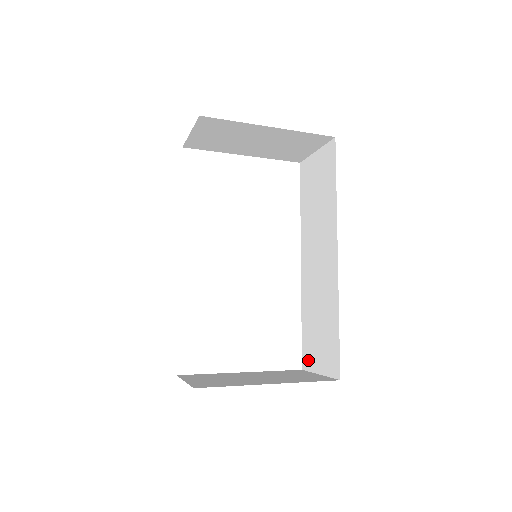
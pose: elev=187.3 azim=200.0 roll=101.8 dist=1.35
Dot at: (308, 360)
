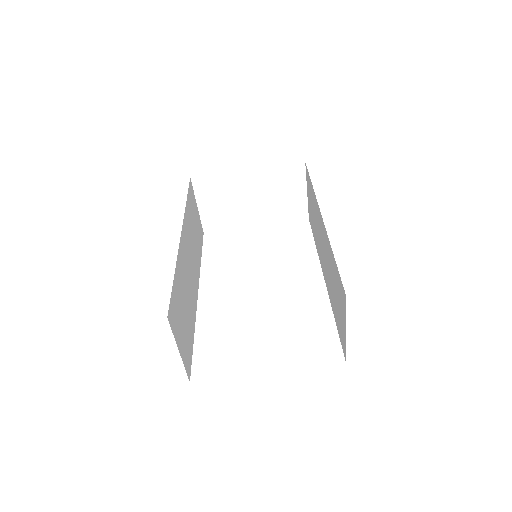
Dot at: (343, 342)
